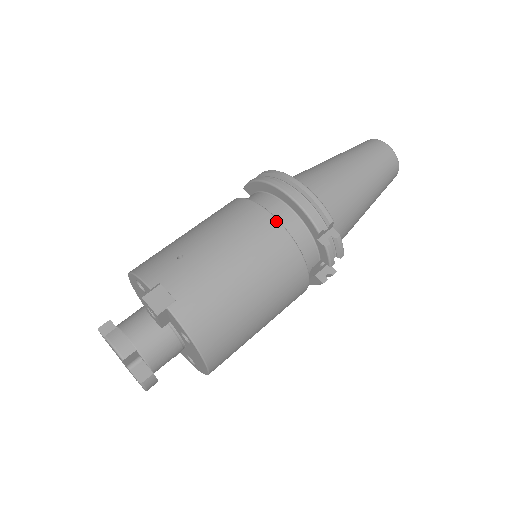
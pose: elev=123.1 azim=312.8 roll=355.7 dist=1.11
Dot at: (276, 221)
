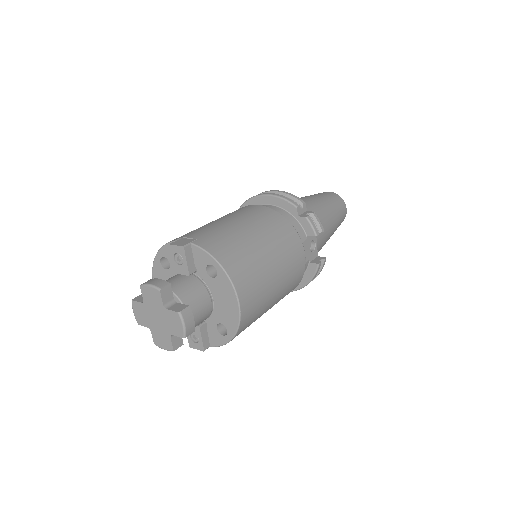
Dot at: (262, 206)
